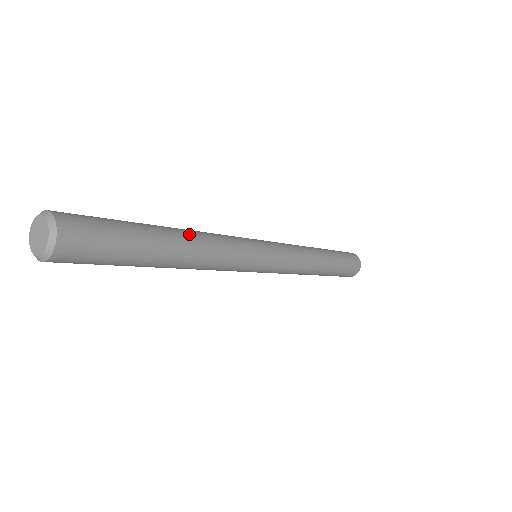
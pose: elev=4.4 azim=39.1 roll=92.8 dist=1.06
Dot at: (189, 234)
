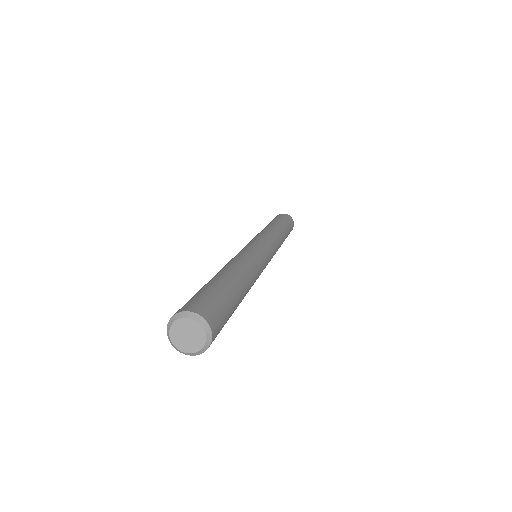
Dot at: (238, 268)
